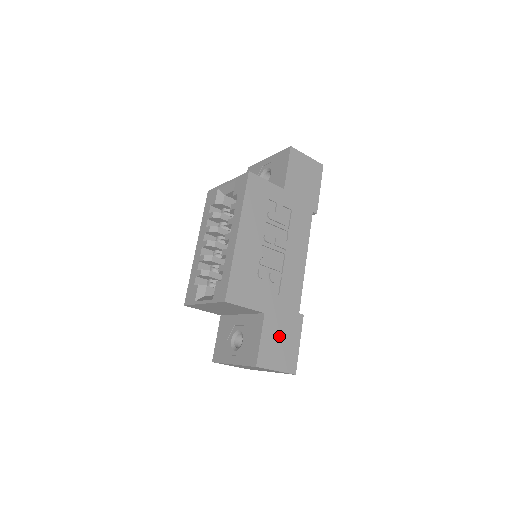
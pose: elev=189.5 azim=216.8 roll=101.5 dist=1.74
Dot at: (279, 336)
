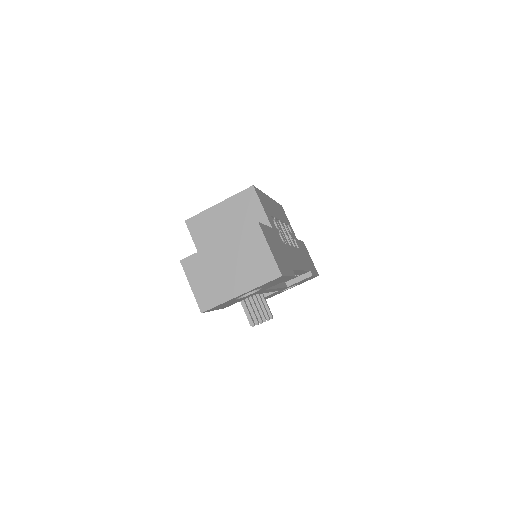
Dot at: (277, 248)
